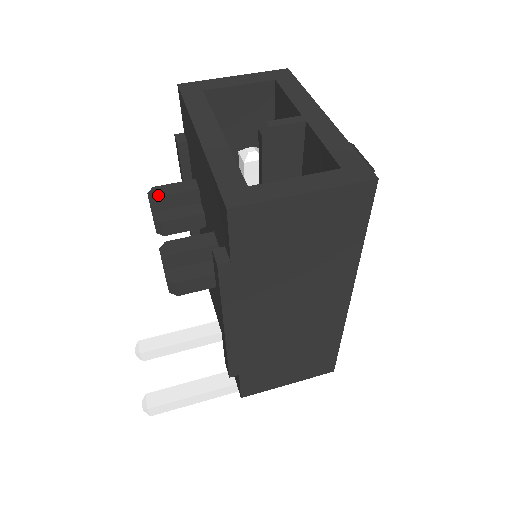
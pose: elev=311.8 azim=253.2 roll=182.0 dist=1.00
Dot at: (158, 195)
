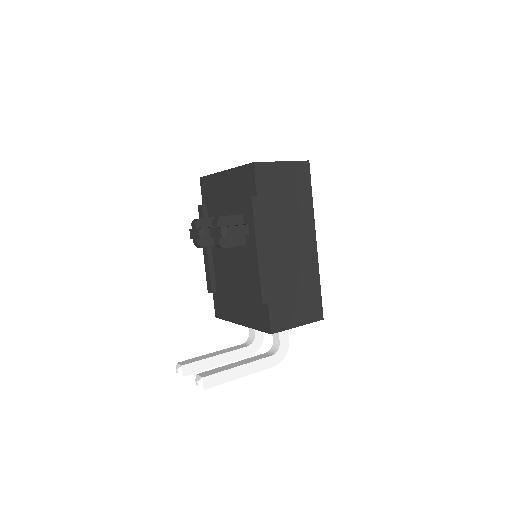
Dot at: occluded
